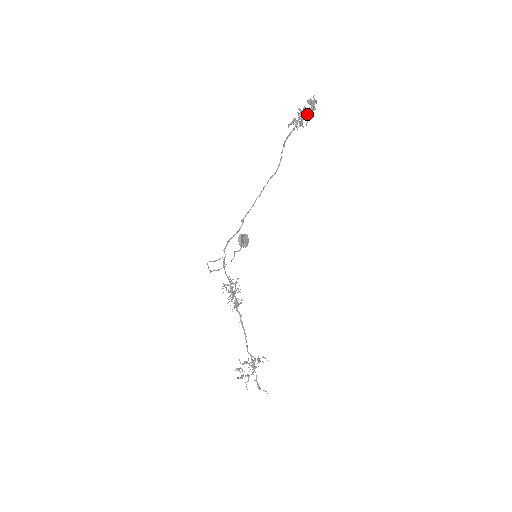
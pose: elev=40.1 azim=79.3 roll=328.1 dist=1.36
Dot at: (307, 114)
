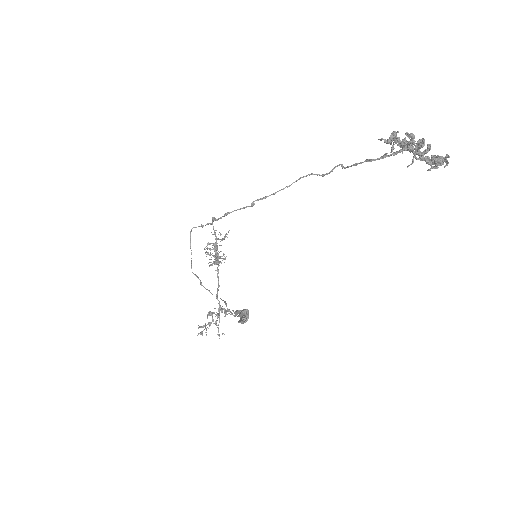
Dot at: (420, 154)
